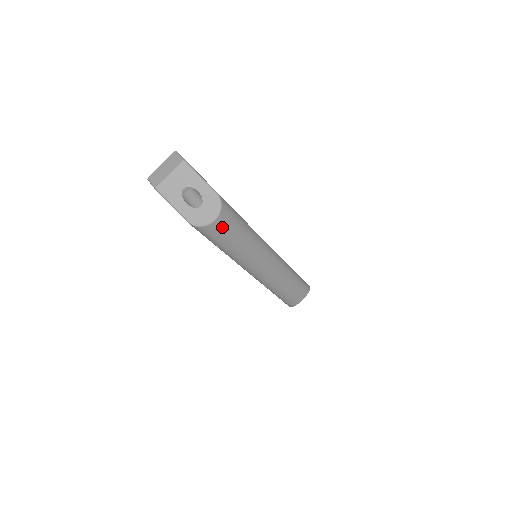
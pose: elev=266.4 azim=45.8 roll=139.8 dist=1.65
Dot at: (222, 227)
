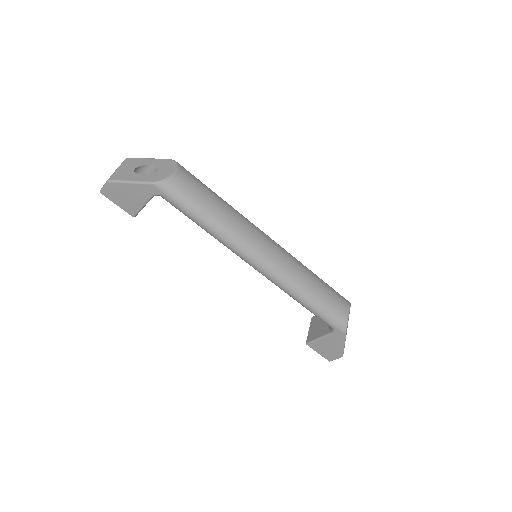
Dot at: (188, 181)
